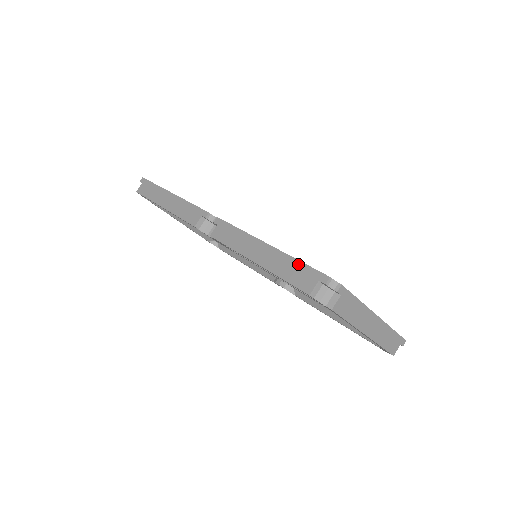
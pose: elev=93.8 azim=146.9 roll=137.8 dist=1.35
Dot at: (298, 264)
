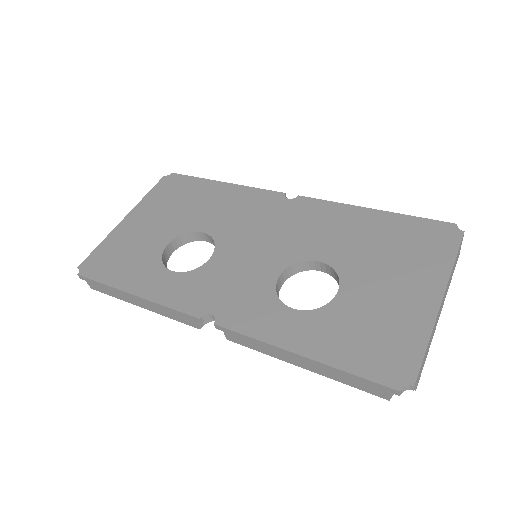
Dot at: (353, 377)
